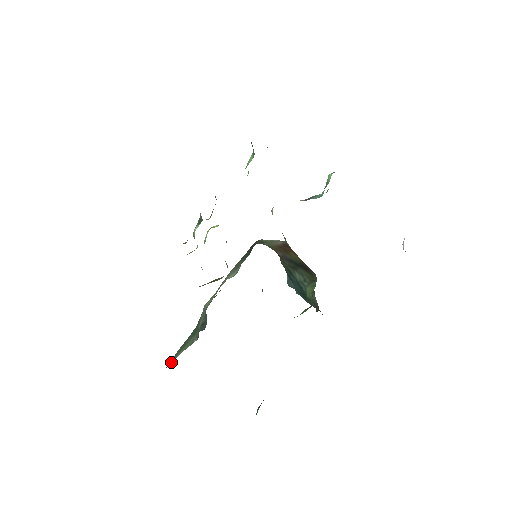
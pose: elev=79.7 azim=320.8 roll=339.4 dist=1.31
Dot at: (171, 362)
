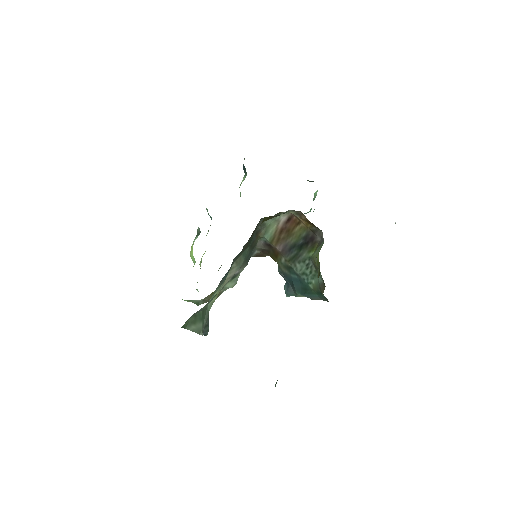
Dot at: (185, 327)
